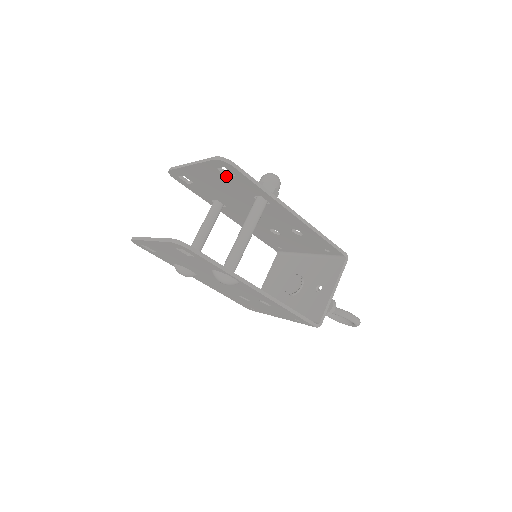
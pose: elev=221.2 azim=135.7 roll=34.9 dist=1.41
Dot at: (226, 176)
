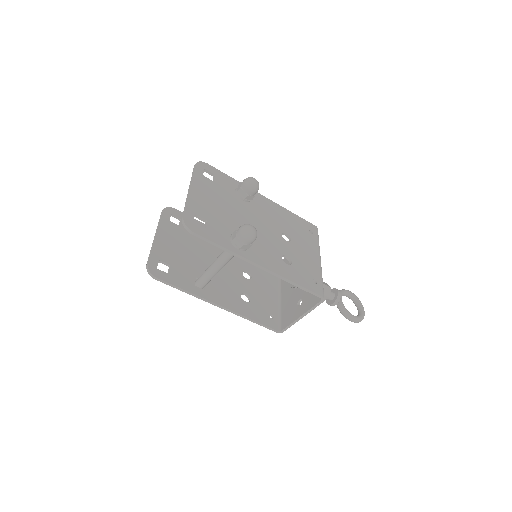
Dot at: (204, 221)
